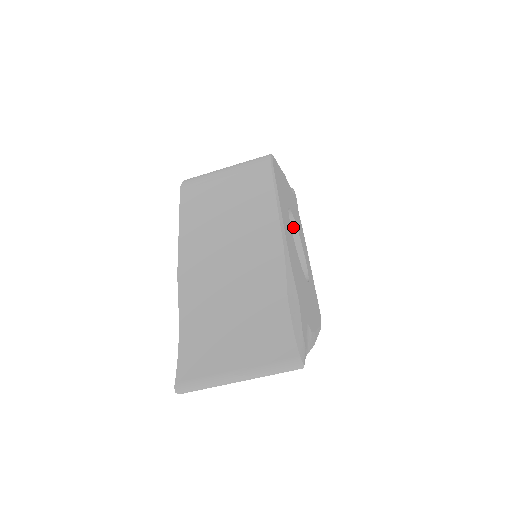
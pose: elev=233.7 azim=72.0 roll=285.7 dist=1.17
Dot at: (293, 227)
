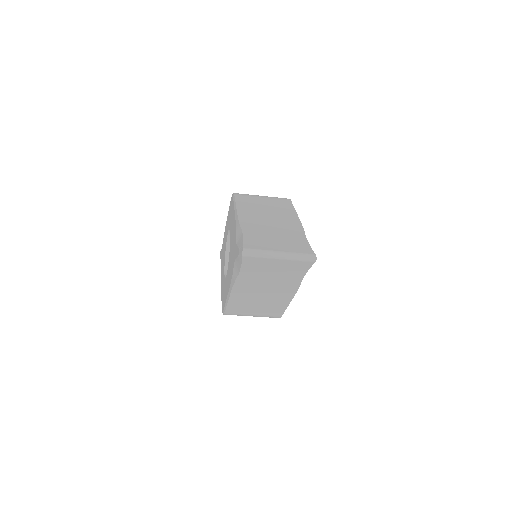
Dot at: occluded
